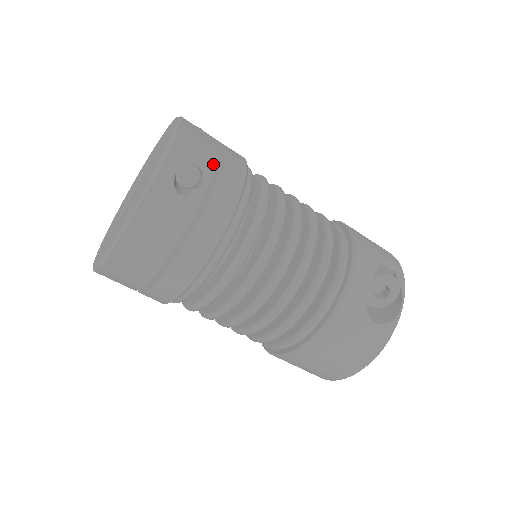
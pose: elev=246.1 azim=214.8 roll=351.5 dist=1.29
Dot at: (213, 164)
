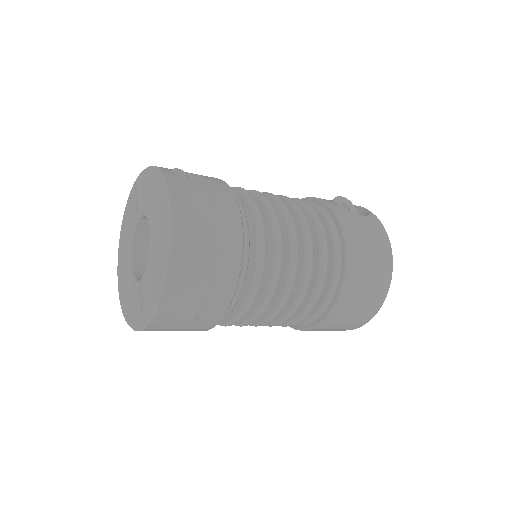
Dot at: occluded
